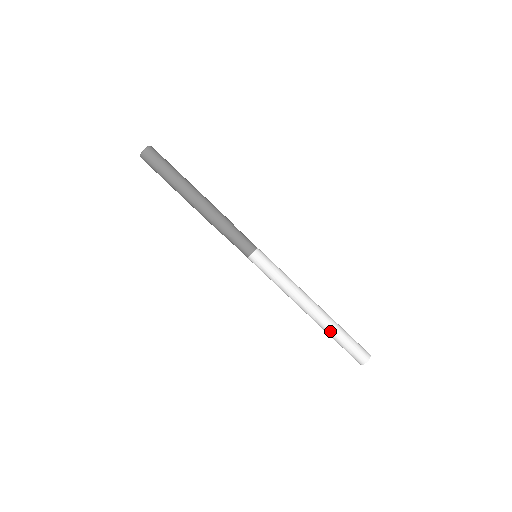
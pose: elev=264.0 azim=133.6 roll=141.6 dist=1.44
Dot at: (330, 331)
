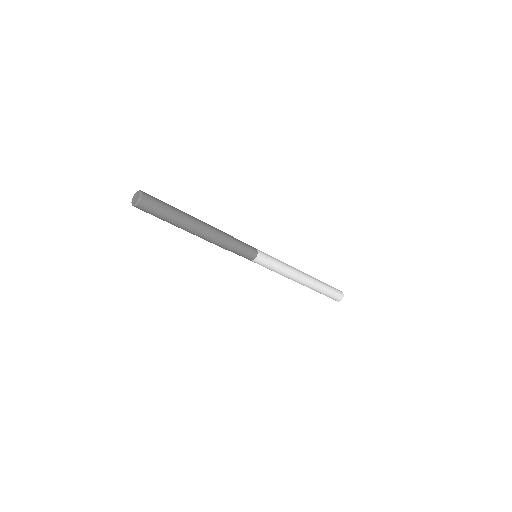
Dot at: occluded
